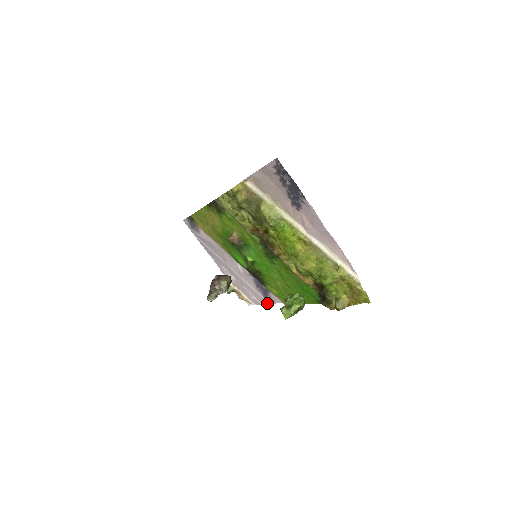
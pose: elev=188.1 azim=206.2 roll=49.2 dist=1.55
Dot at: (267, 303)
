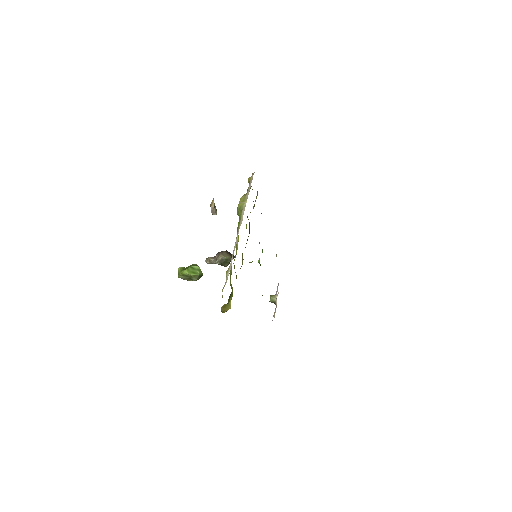
Dot at: occluded
